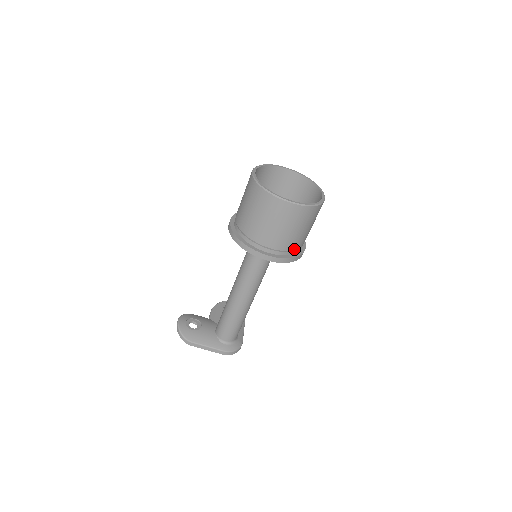
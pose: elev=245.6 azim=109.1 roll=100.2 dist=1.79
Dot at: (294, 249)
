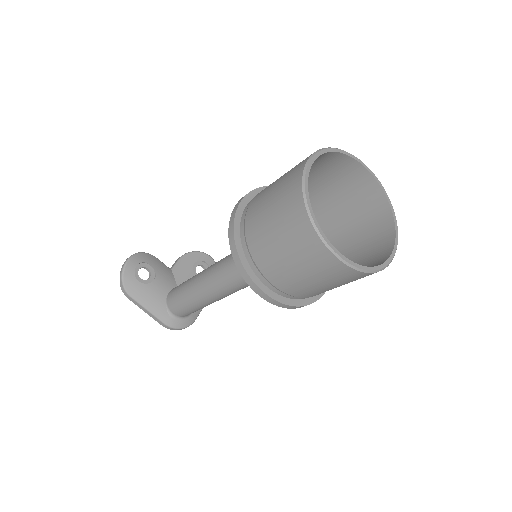
Dot at: (307, 296)
